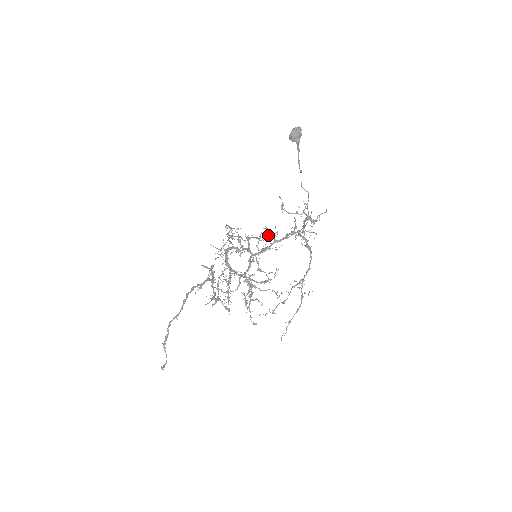
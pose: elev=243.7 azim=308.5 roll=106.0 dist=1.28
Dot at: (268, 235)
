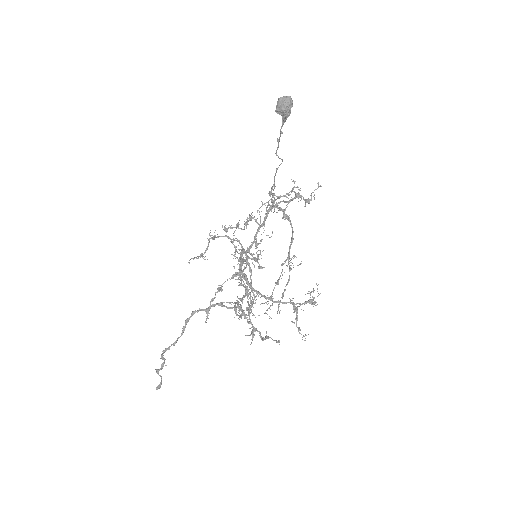
Dot at: occluded
